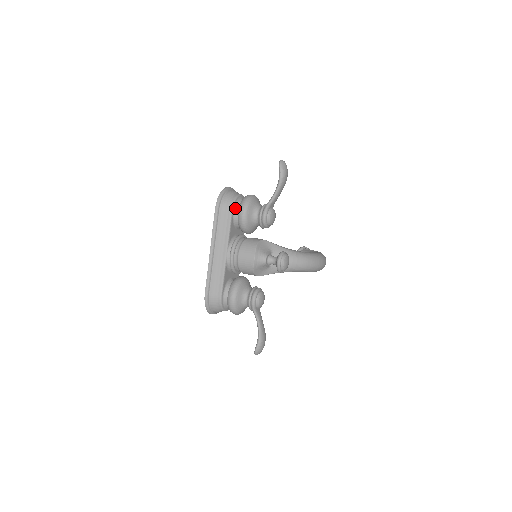
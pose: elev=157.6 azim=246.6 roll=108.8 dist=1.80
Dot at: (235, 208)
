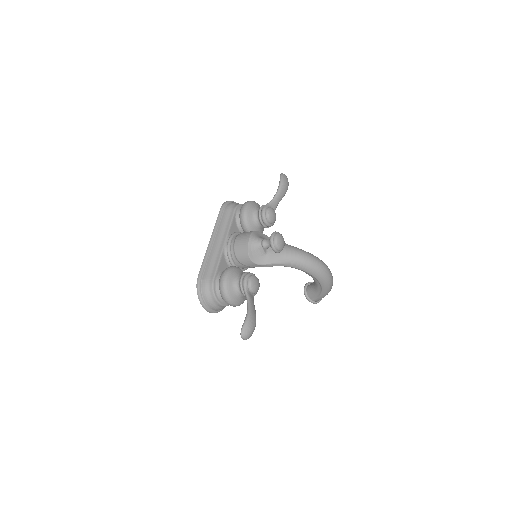
Dot at: (239, 209)
